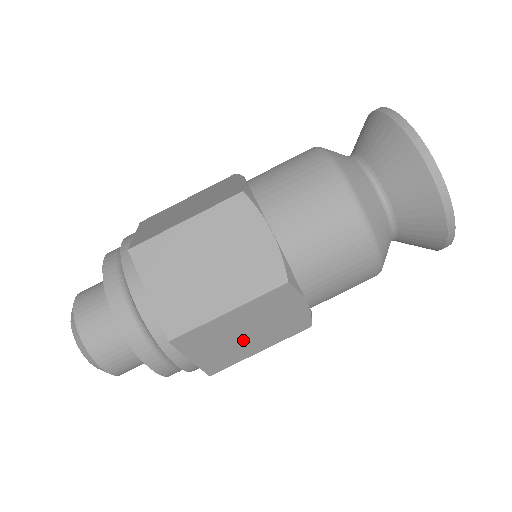
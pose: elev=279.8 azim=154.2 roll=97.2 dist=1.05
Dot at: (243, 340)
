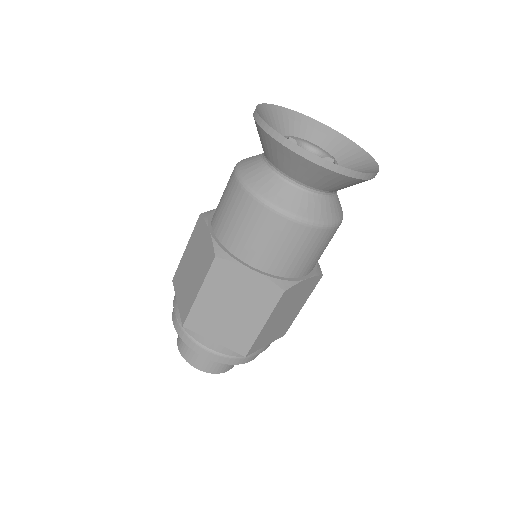
Dot at: (286, 317)
